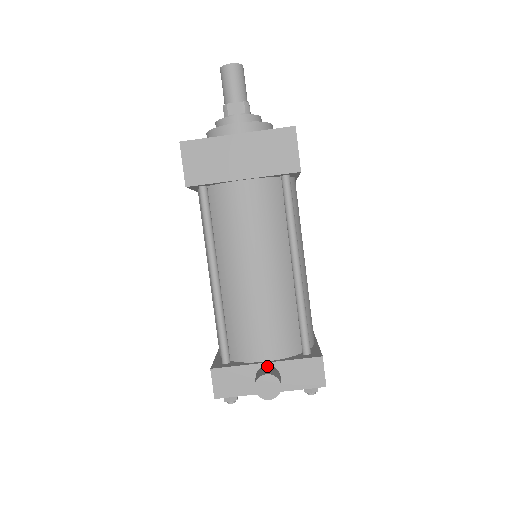
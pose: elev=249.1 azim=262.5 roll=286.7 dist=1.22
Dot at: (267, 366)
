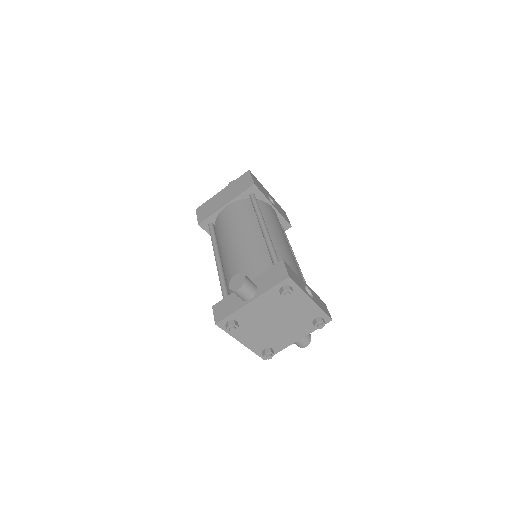
Dot at: occluded
